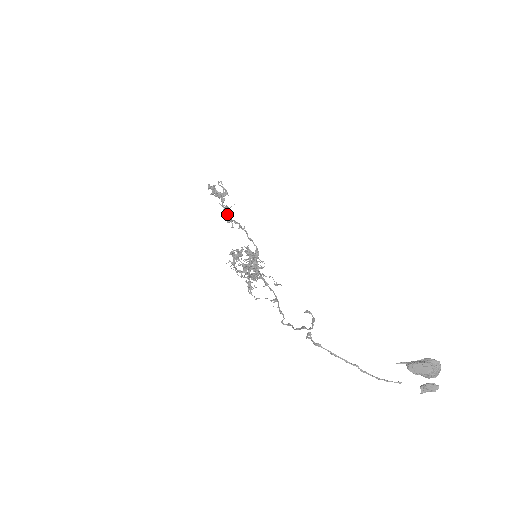
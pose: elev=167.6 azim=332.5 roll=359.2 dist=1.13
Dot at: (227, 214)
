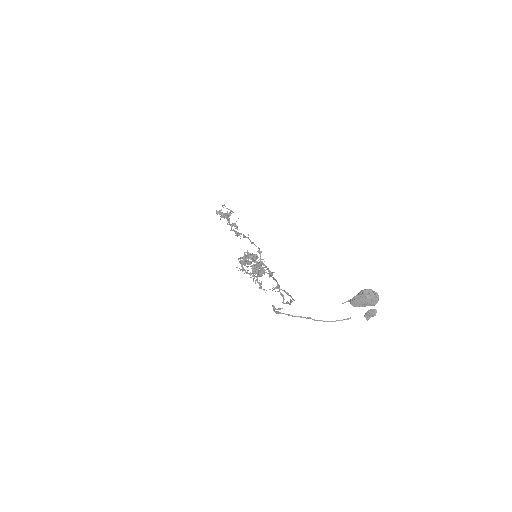
Dot at: (234, 230)
